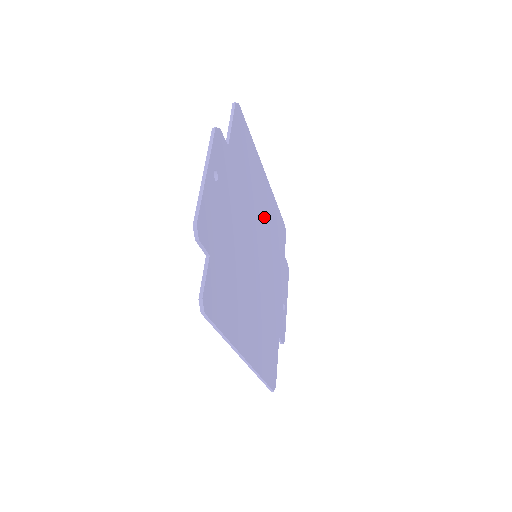
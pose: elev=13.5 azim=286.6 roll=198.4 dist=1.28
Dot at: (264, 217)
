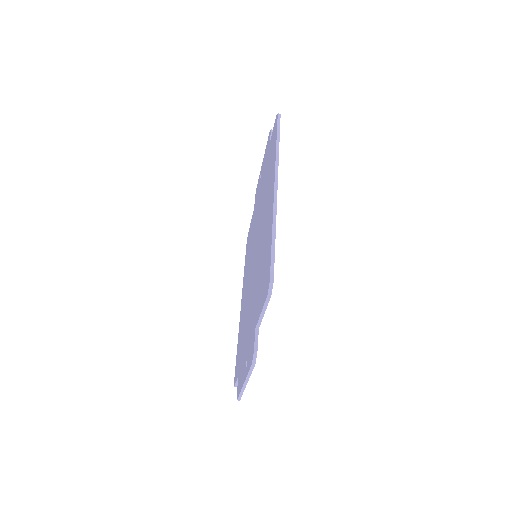
Dot at: occluded
